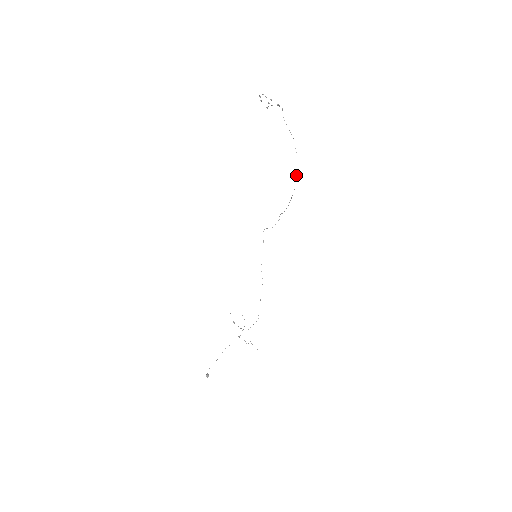
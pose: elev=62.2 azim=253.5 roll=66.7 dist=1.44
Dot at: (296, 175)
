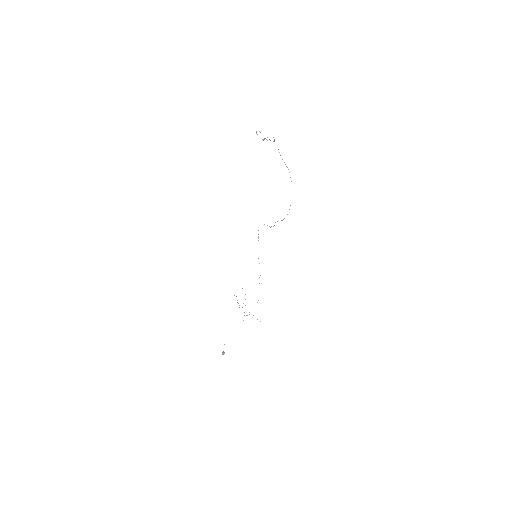
Dot at: occluded
